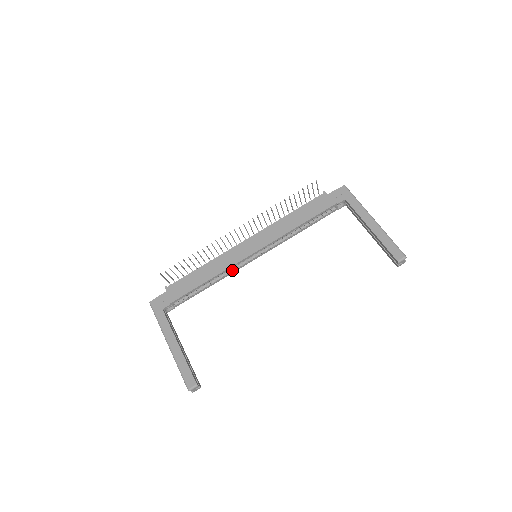
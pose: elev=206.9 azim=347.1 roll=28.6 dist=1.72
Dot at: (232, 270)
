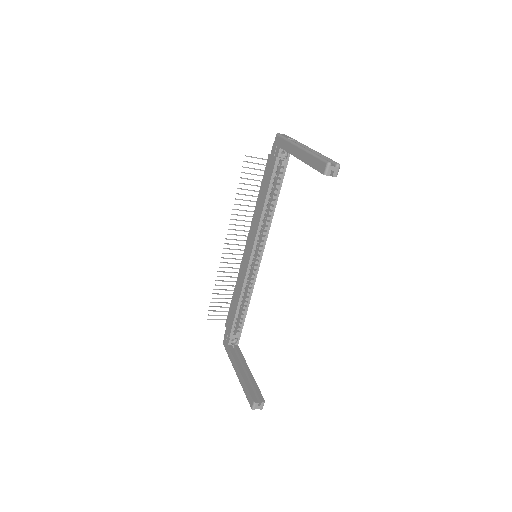
Dot at: (251, 280)
